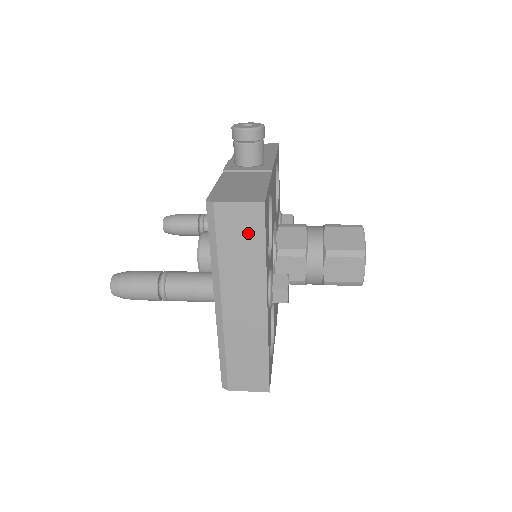
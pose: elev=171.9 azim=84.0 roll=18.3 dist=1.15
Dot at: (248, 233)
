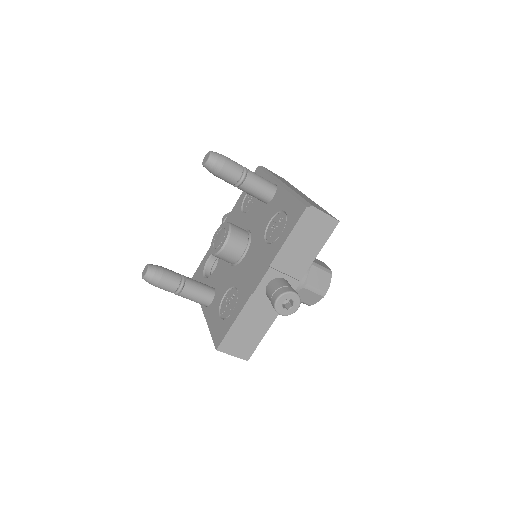
Dot at: occluded
